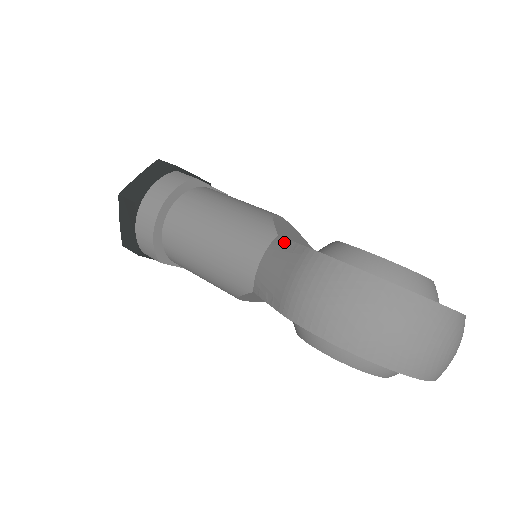
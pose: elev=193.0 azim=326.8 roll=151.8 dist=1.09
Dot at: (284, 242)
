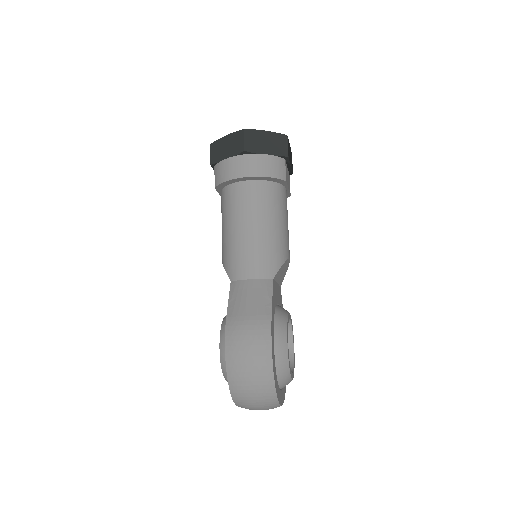
Dot at: (270, 291)
